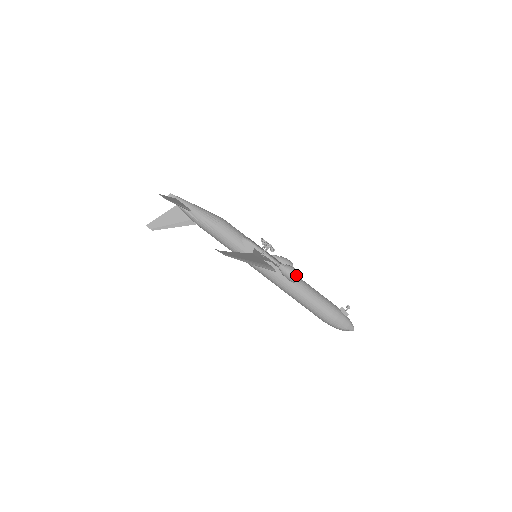
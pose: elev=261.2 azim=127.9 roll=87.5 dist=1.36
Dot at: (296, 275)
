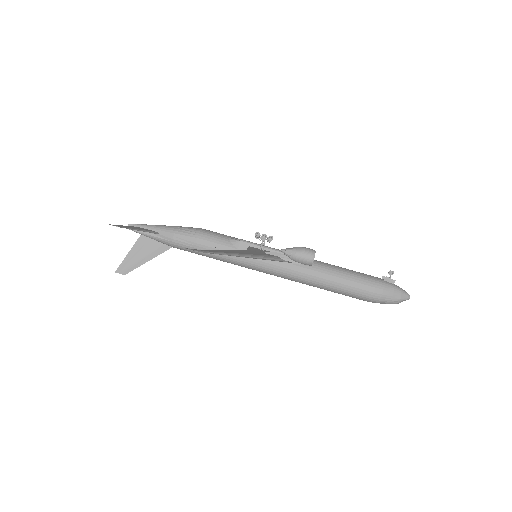
Dot at: (310, 254)
